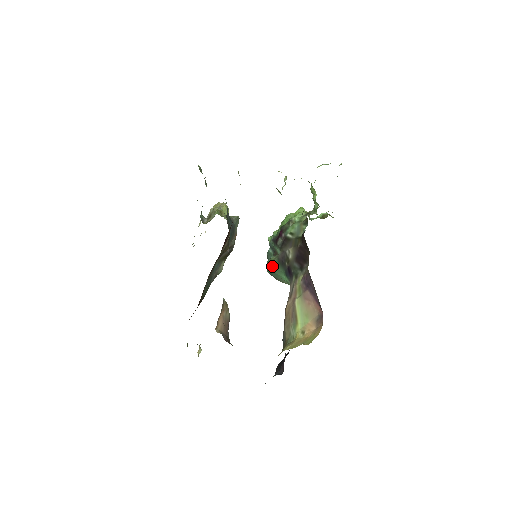
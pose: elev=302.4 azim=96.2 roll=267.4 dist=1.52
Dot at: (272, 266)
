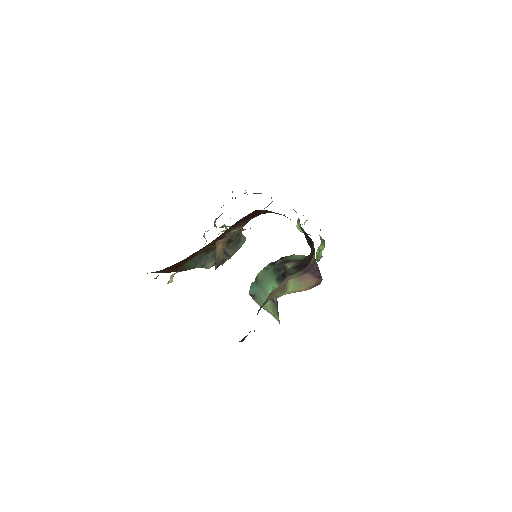
Dot at: (264, 273)
